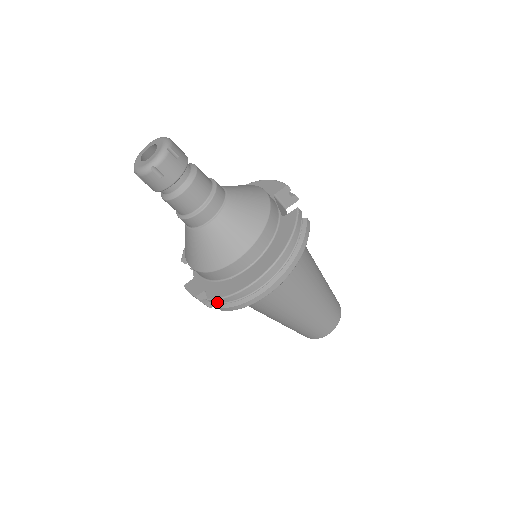
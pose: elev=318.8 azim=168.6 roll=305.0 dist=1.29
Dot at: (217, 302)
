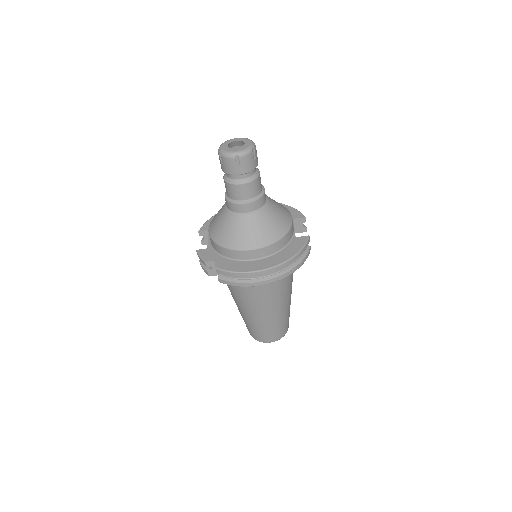
Dot at: (222, 273)
